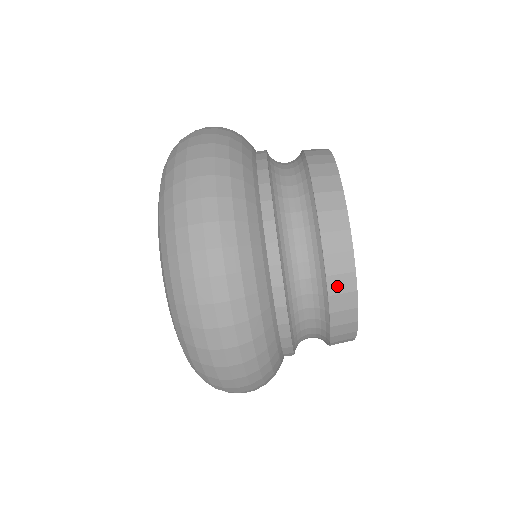
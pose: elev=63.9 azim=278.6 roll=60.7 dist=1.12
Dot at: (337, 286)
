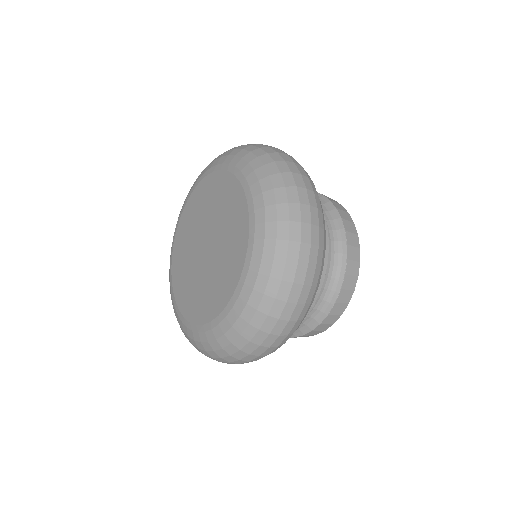
Dot at: occluded
